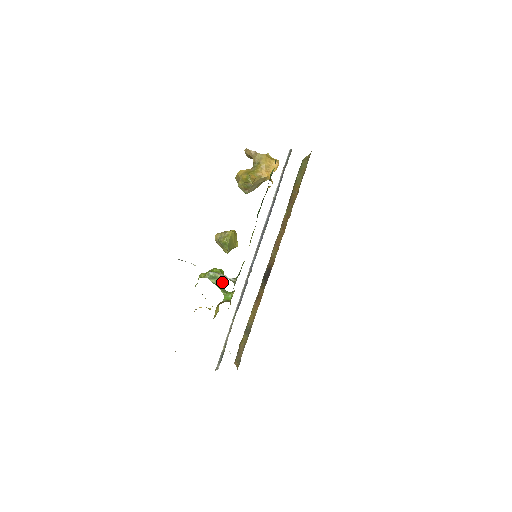
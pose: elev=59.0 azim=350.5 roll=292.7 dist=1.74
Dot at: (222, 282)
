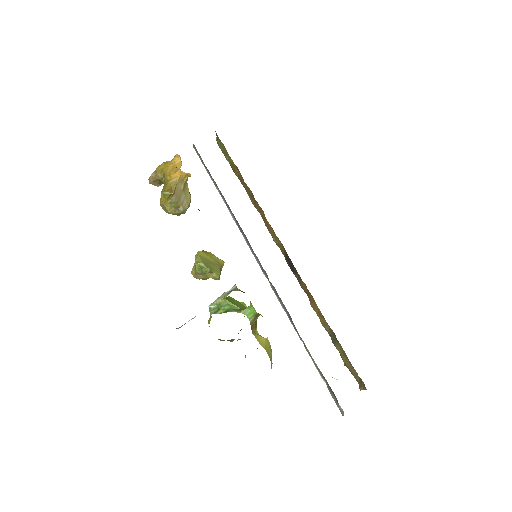
Dot at: (232, 304)
